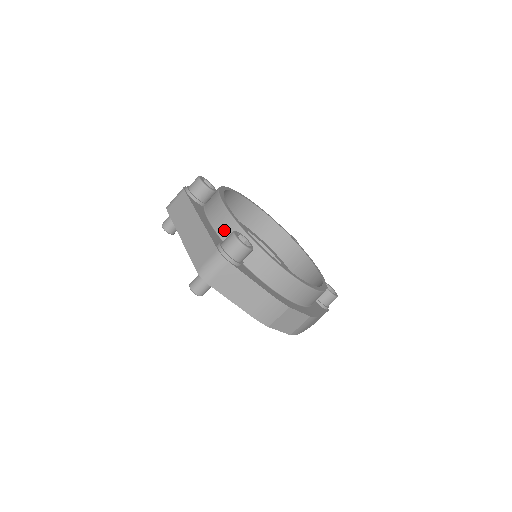
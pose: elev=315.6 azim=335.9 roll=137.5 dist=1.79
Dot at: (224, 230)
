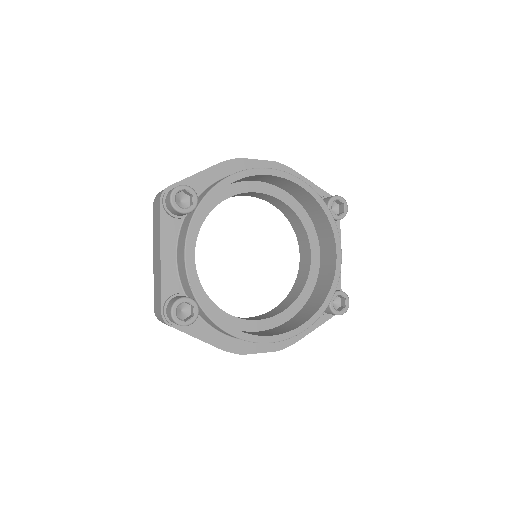
Dot at: (182, 277)
